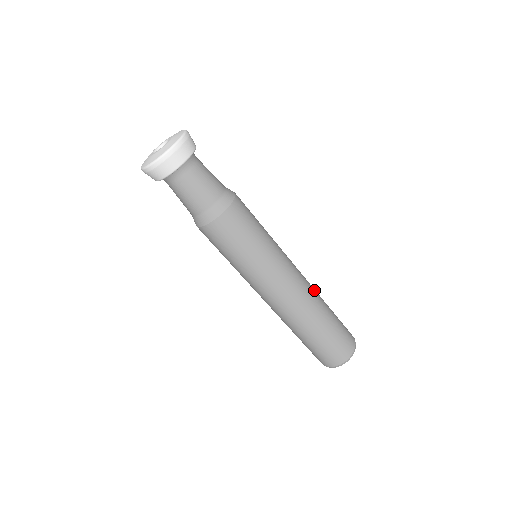
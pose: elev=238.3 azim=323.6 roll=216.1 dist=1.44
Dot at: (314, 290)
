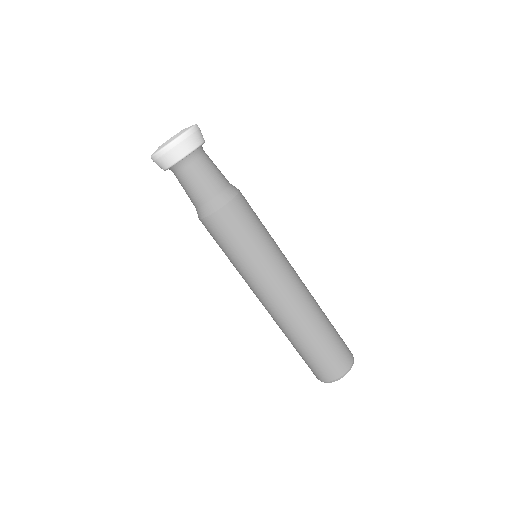
Dot at: (311, 303)
